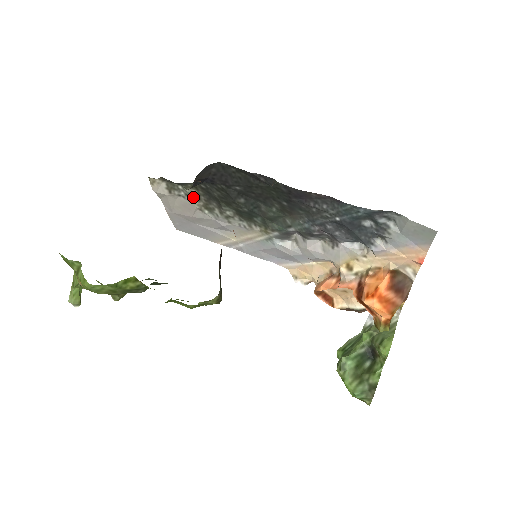
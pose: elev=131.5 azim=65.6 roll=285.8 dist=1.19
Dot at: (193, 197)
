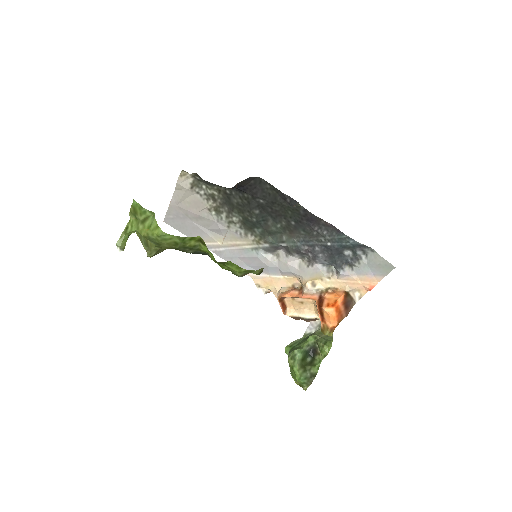
Dot at: (210, 198)
